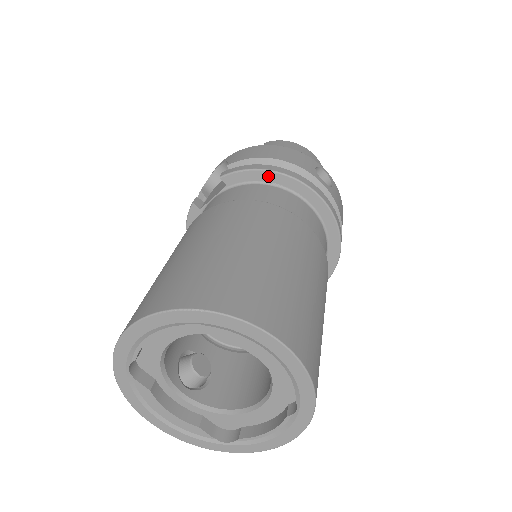
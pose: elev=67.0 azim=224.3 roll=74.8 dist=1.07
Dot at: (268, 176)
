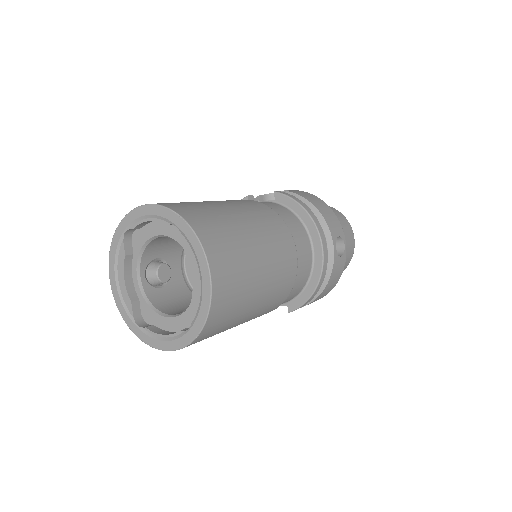
Dot at: (302, 212)
